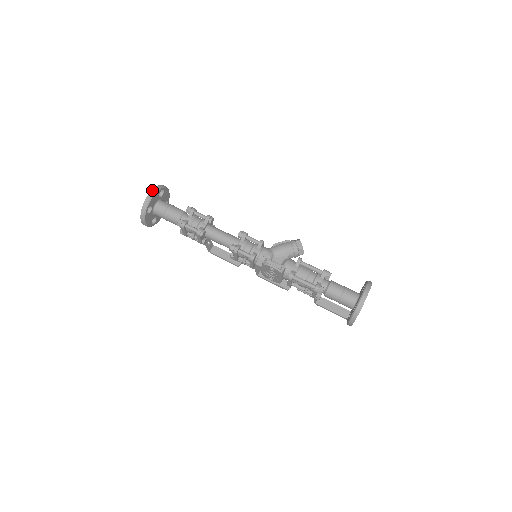
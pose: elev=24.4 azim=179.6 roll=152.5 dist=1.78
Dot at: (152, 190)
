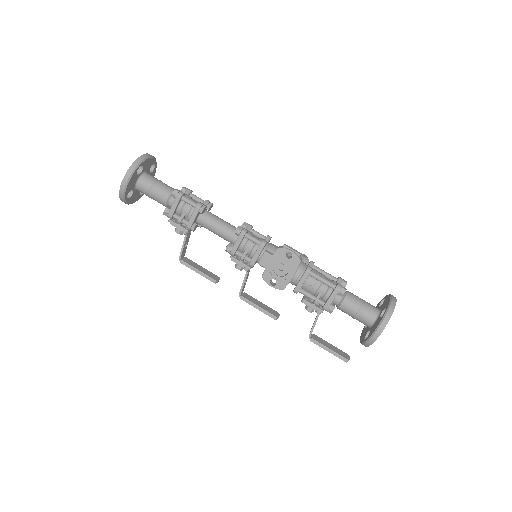
Dot at: occluded
